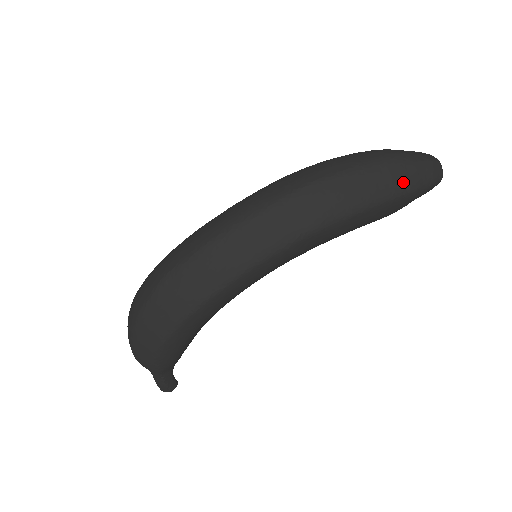
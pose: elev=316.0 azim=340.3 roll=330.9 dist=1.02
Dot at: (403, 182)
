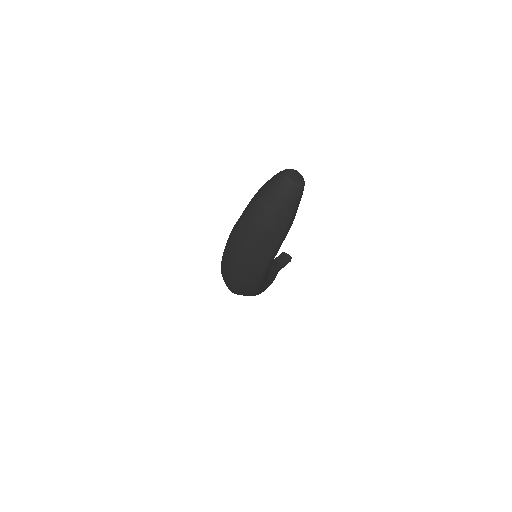
Dot at: (279, 229)
